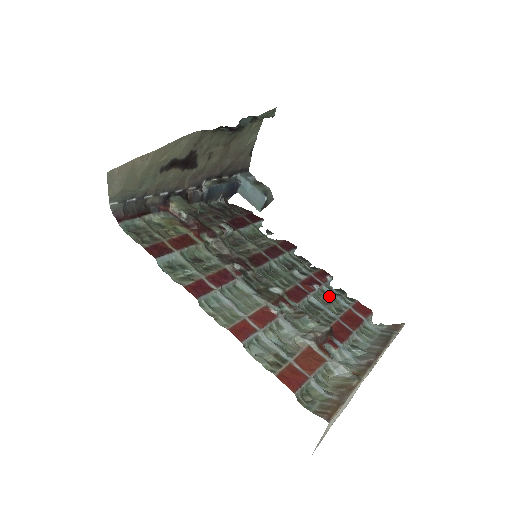
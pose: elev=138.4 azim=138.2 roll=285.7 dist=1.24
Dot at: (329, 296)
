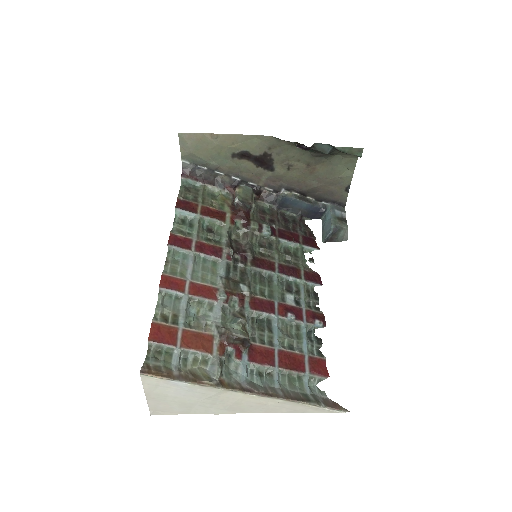
Dot at: (299, 333)
